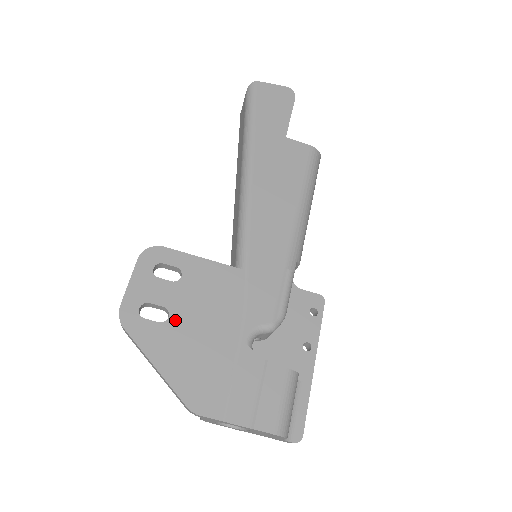
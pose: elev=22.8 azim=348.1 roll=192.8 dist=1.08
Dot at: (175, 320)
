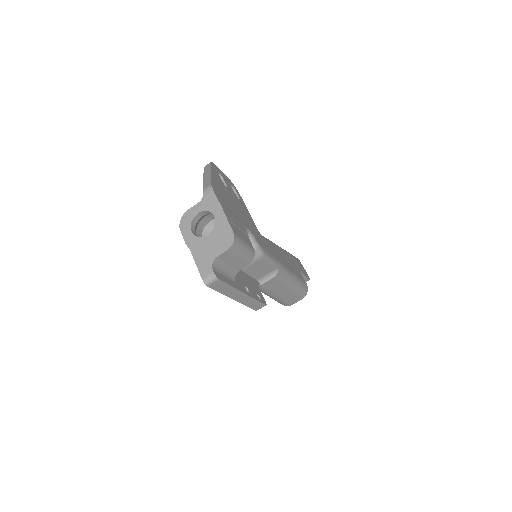
Dot at: (228, 190)
